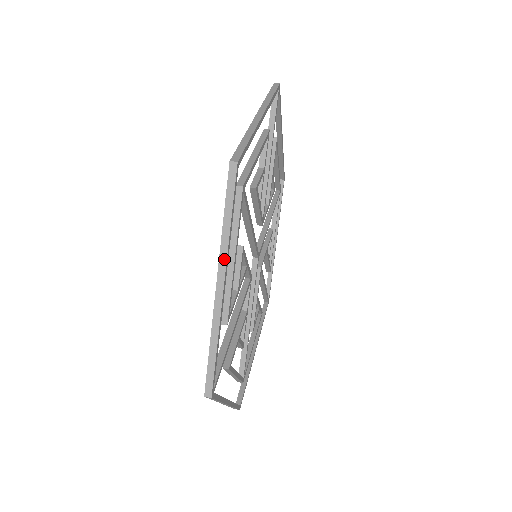
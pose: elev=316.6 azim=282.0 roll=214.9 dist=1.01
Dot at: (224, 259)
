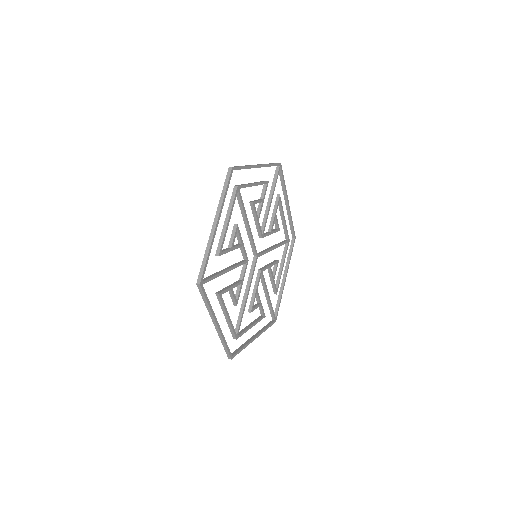
Dot at: (219, 211)
